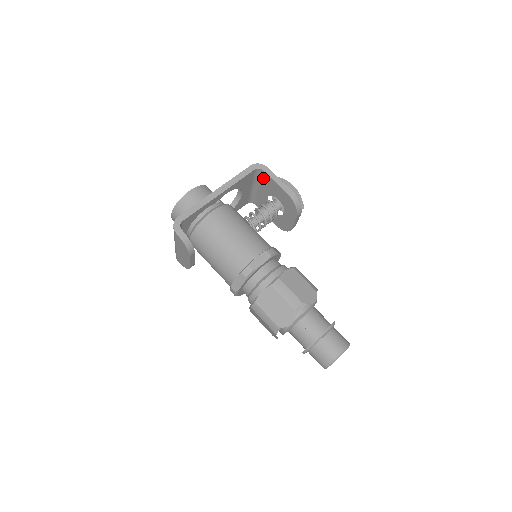
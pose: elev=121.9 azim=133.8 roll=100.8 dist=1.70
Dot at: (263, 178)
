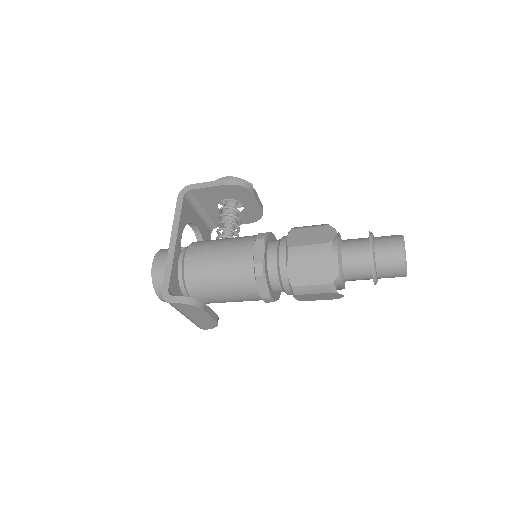
Dot at: (198, 196)
